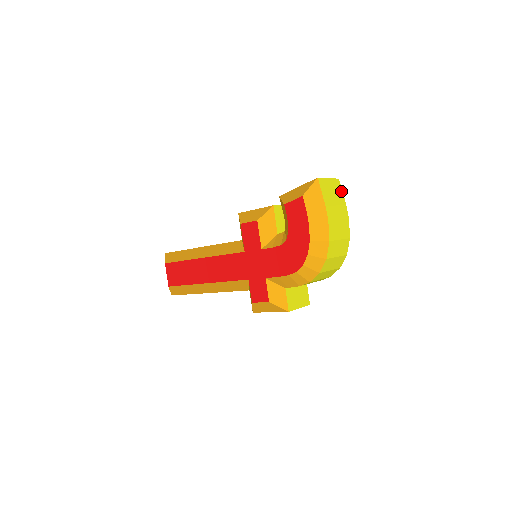
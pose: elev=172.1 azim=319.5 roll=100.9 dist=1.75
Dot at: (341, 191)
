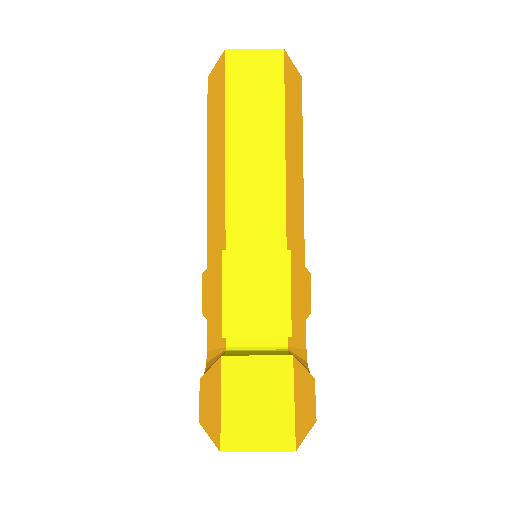
Dot at: occluded
